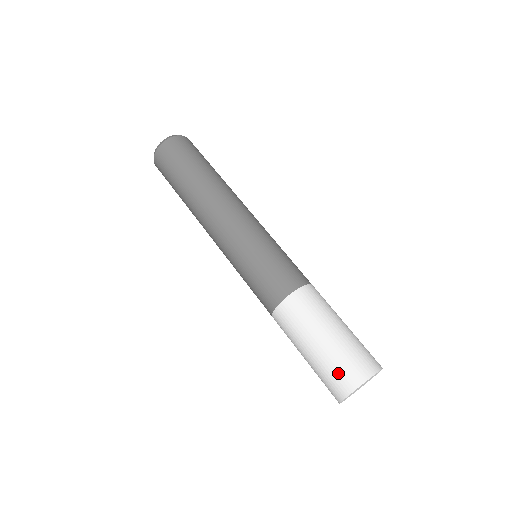
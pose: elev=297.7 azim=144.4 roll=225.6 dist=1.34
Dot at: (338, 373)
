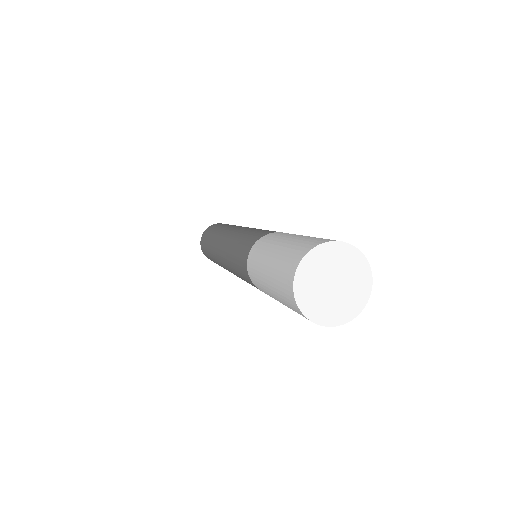
Dot at: (281, 281)
